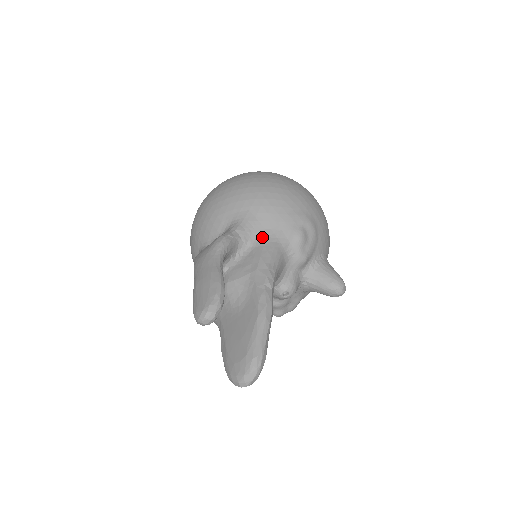
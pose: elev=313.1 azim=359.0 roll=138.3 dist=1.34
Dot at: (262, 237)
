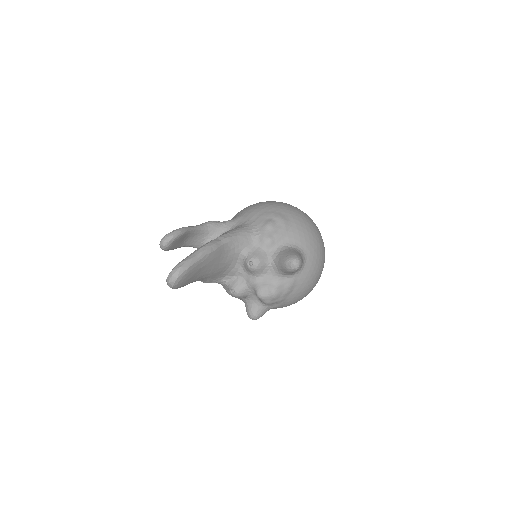
Dot at: (241, 225)
